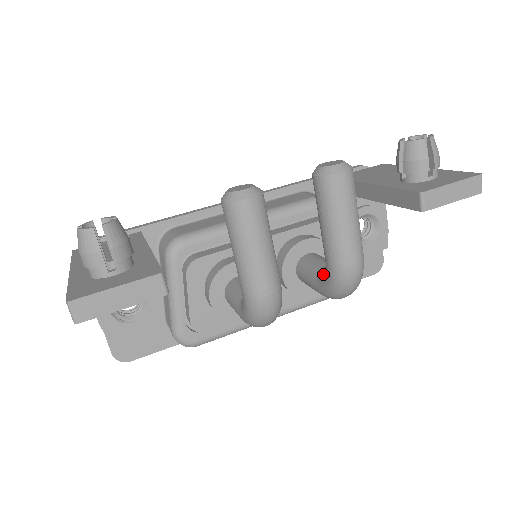
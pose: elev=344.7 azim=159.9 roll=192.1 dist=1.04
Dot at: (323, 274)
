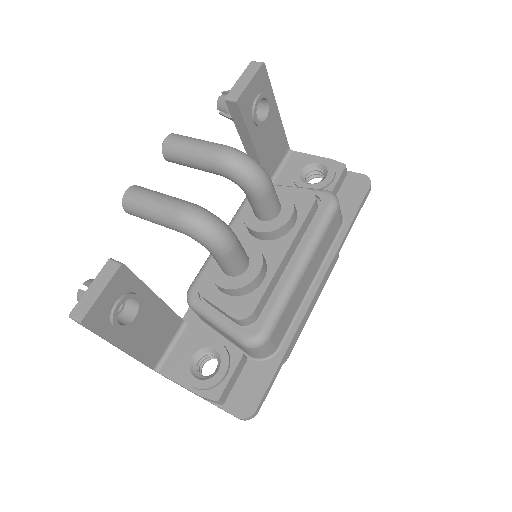
Dot at: occluded
